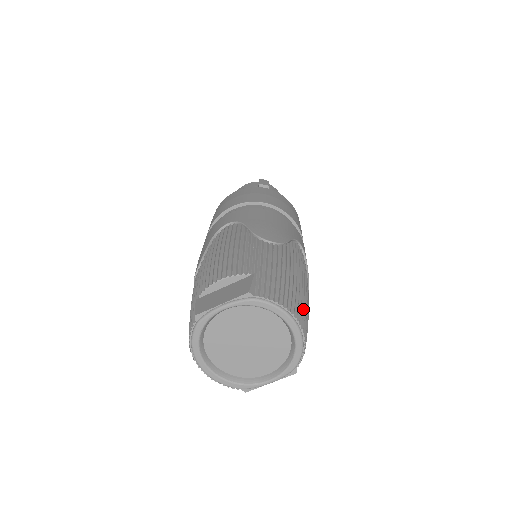
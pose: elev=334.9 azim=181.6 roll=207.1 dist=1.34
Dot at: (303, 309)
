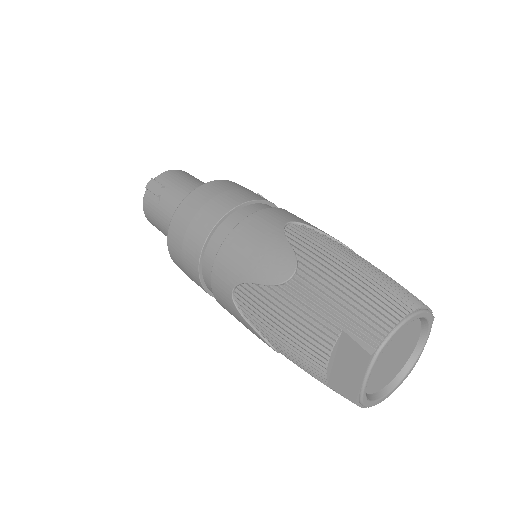
Dot at: (392, 291)
